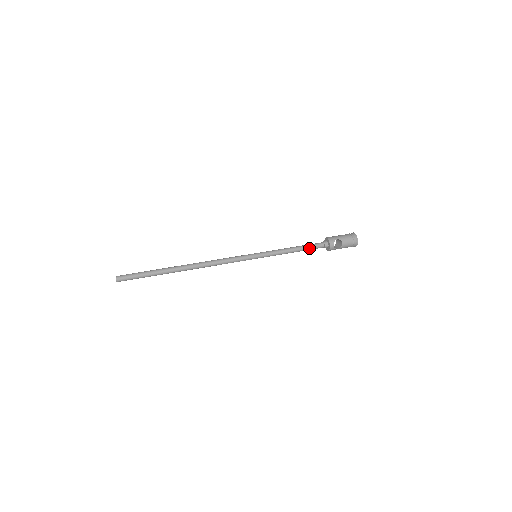
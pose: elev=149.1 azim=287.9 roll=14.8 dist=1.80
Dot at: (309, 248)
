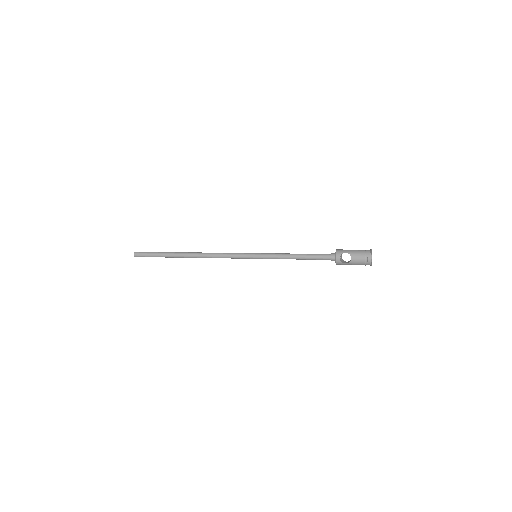
Dot at: (313, 257)
